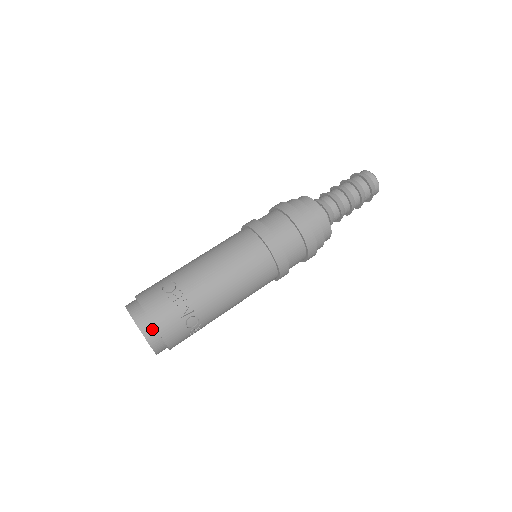
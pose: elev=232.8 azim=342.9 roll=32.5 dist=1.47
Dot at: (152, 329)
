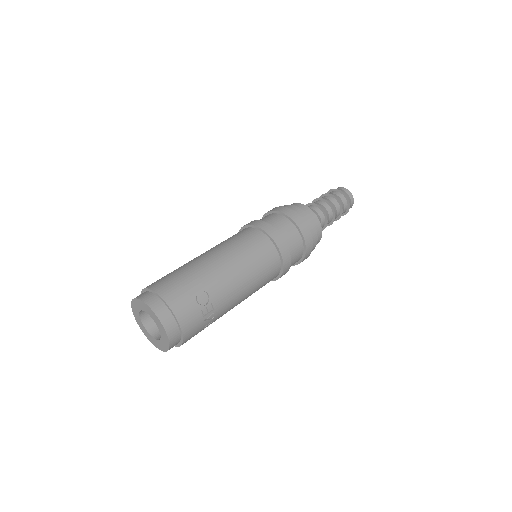
Dot at: (178, 339)
